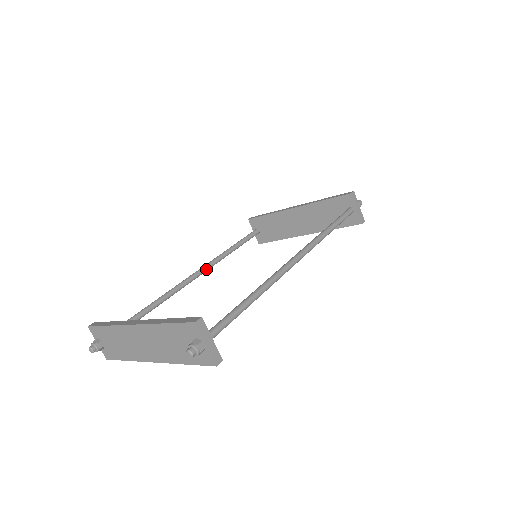
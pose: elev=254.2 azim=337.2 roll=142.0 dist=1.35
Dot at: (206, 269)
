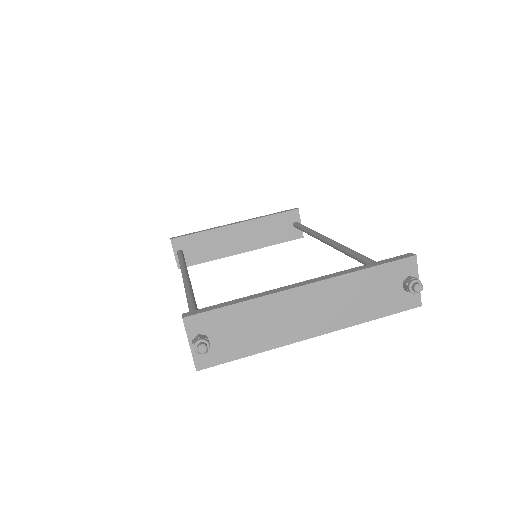
Dot at: occluded
